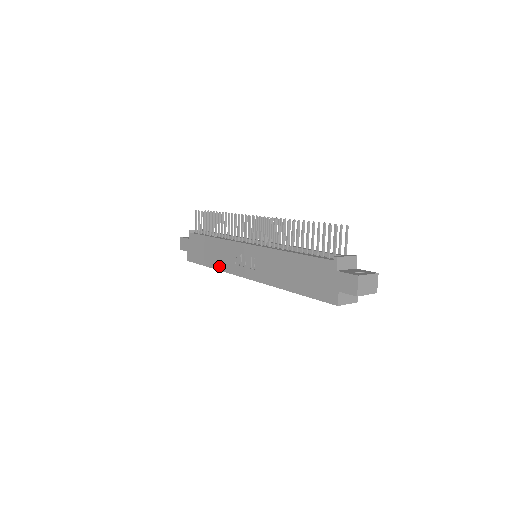
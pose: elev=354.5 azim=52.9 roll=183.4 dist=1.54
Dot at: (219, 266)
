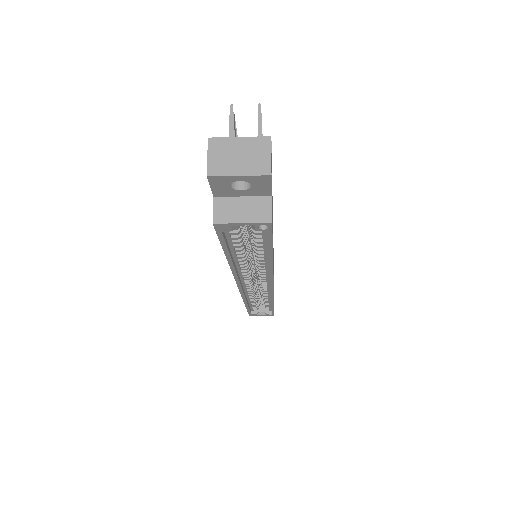
Dot at: occluded
